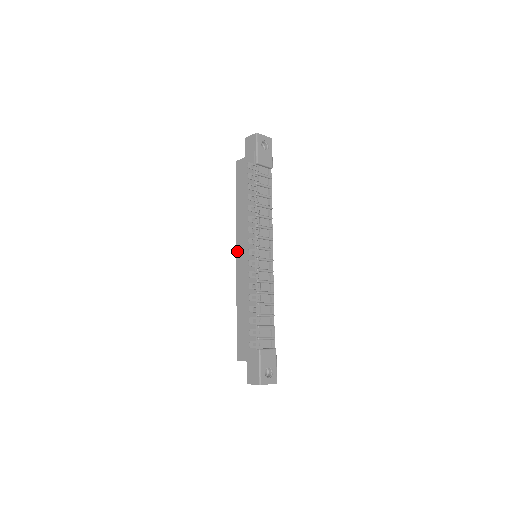
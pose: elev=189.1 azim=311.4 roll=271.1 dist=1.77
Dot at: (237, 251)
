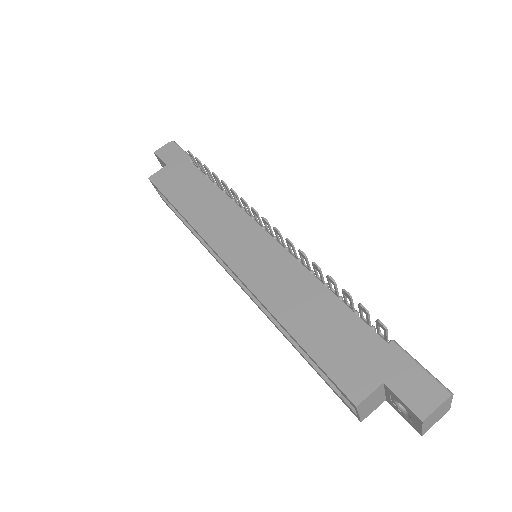
Dot at: (222, 255)
